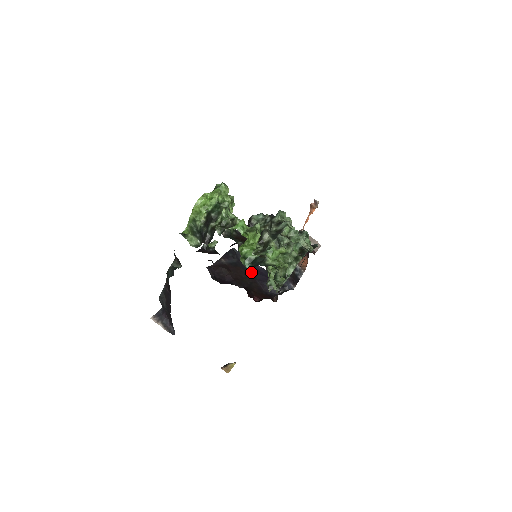
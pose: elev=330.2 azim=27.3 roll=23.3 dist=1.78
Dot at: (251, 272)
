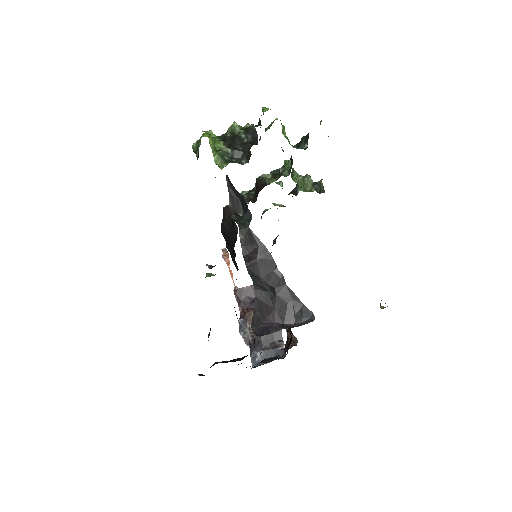
Dot at: occluded
